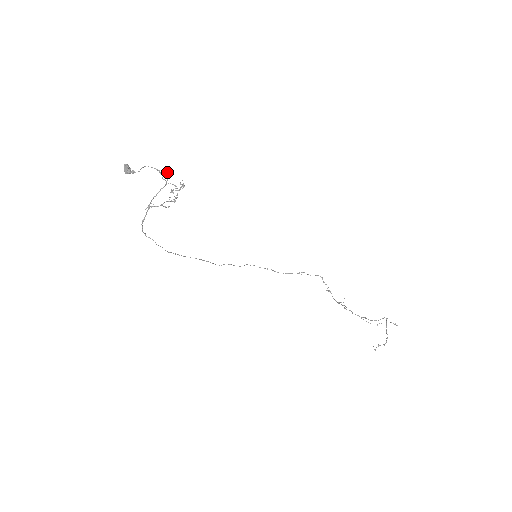
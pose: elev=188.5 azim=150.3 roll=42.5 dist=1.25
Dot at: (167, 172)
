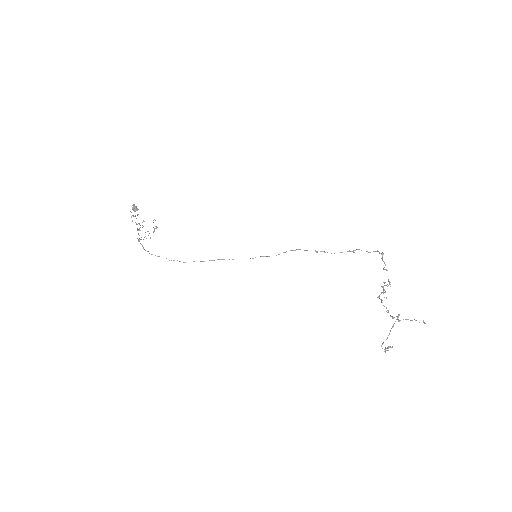
Dot at: occluded
